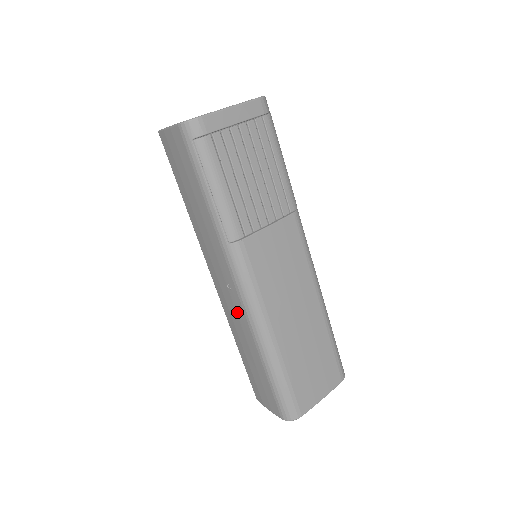
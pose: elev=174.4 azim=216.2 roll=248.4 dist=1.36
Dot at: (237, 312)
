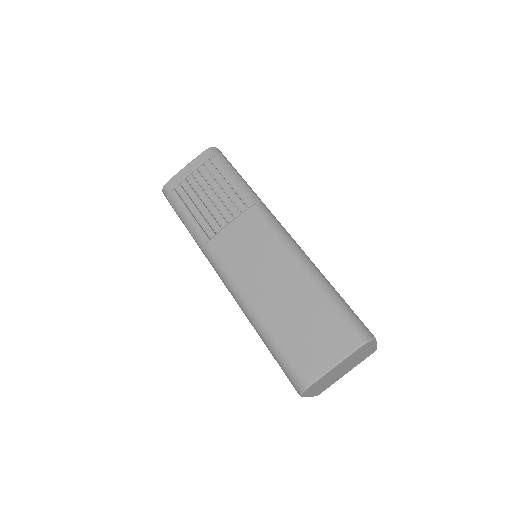
Dot at: occluded
